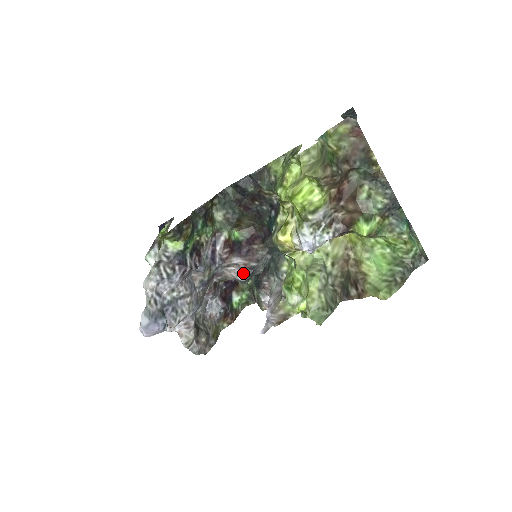
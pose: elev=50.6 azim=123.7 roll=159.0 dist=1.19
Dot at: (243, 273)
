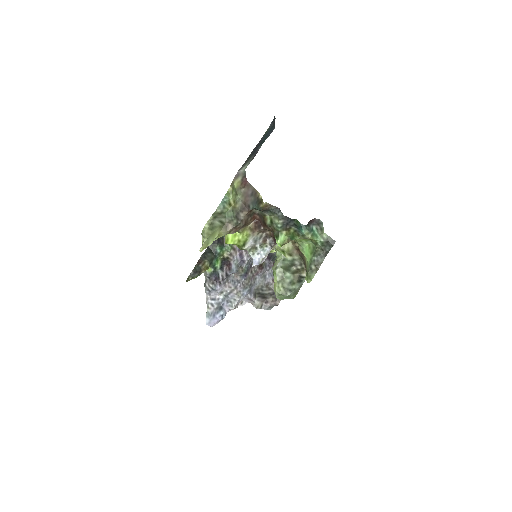
Dot at: (266, 258)
